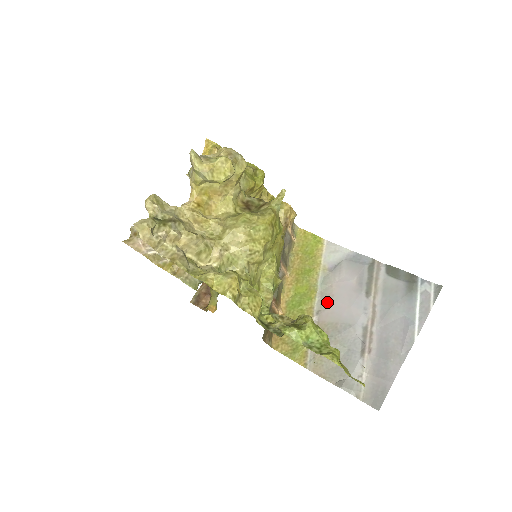
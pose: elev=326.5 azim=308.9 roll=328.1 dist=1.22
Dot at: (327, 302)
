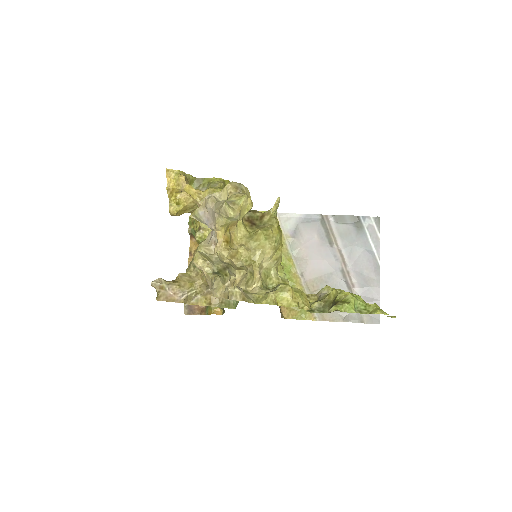
Dot at: (305, 263)
